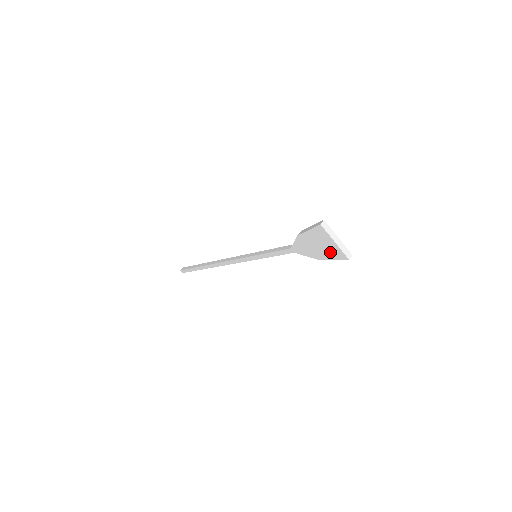
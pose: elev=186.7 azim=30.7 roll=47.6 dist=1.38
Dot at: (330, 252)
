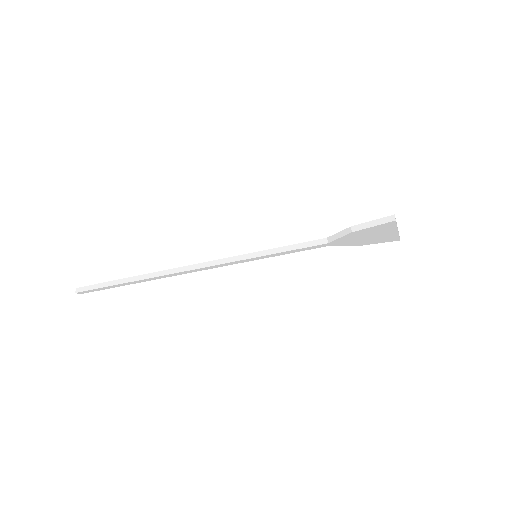
Dot at: (382, 238)
